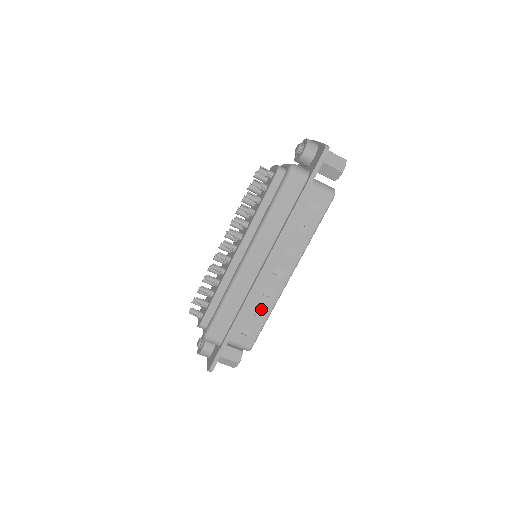
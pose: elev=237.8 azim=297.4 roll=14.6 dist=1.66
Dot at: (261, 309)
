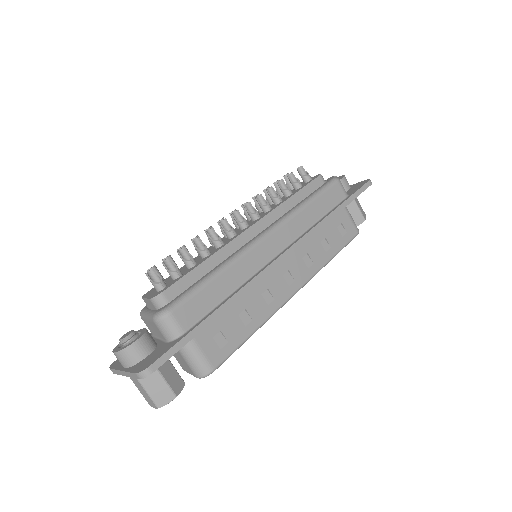
Dot at: (251, 315)
